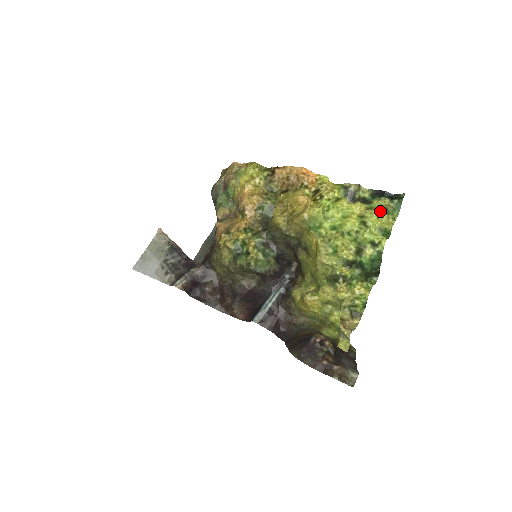
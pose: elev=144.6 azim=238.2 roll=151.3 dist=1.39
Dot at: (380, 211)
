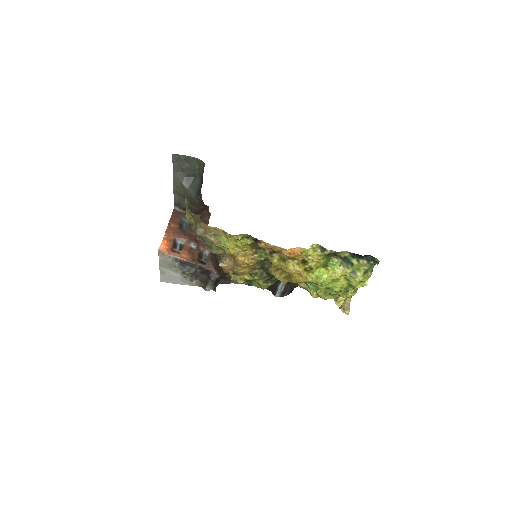
Dot at: (361, 276)
